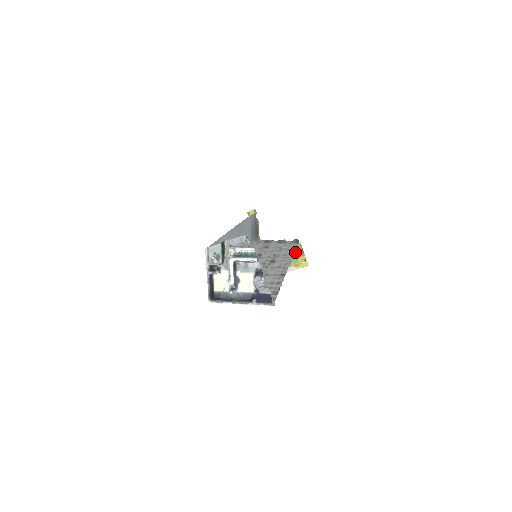
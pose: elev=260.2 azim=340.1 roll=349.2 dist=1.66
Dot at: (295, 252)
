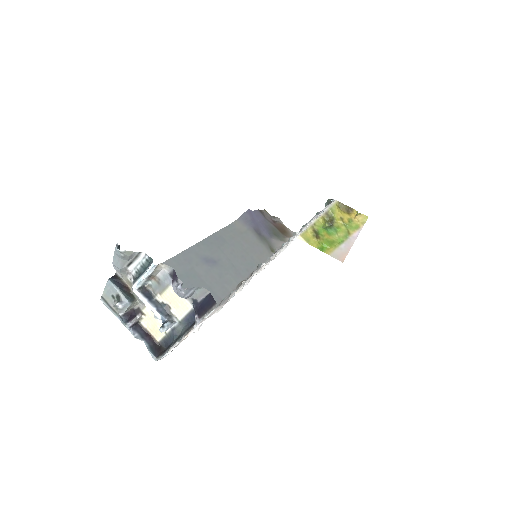
Dot at: (341, 215)
